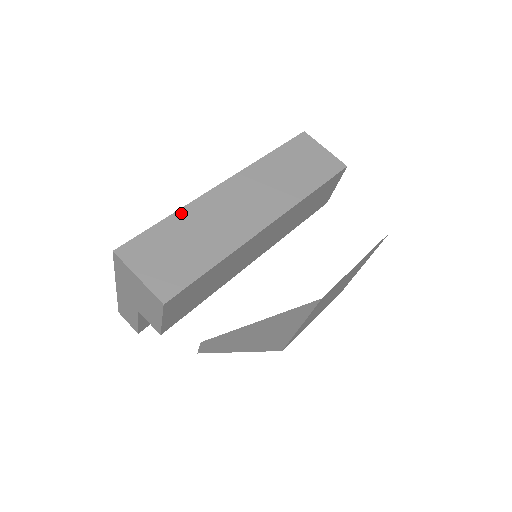
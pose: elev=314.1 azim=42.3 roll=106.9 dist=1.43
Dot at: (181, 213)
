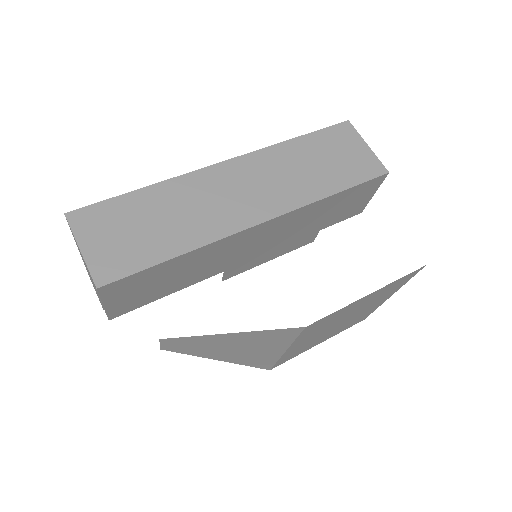
Dot at: (160, 187)
